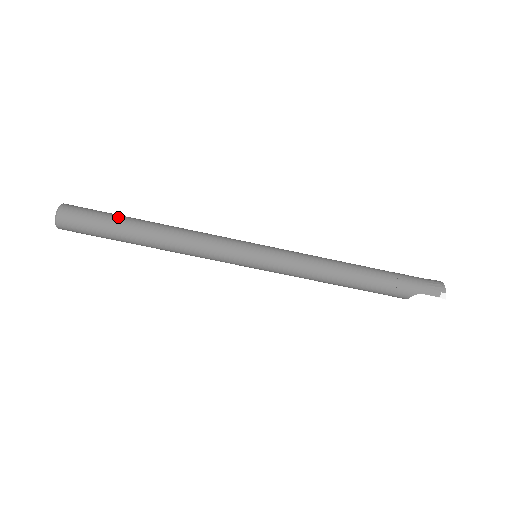
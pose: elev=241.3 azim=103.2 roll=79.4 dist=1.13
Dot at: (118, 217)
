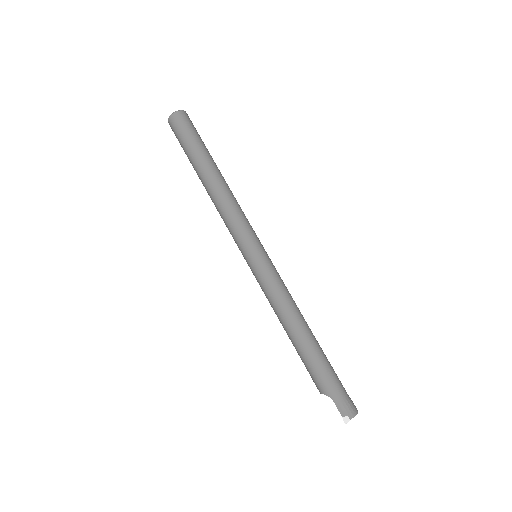
Dot at: (204, 148)
